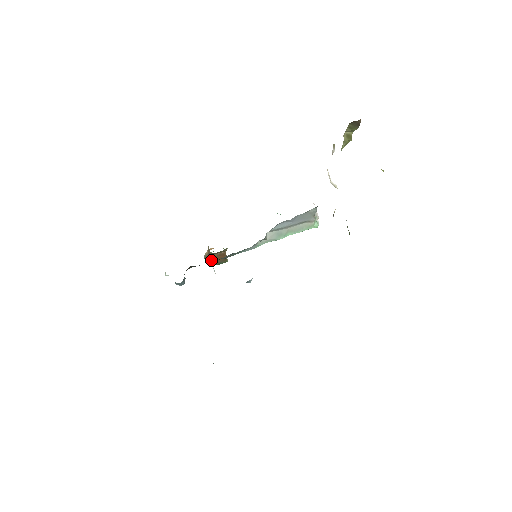
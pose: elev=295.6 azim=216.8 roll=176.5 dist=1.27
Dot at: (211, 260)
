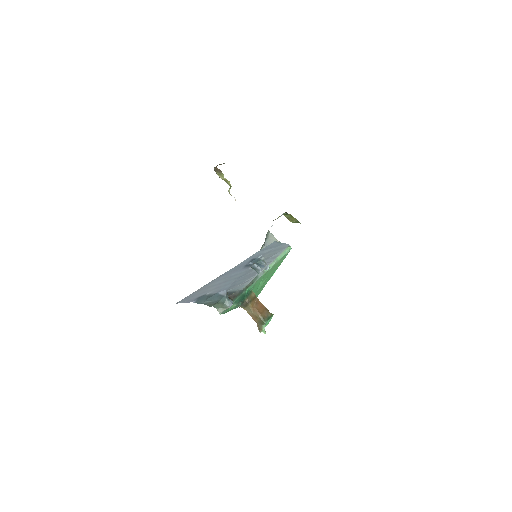
Dot at: (259, 318)
